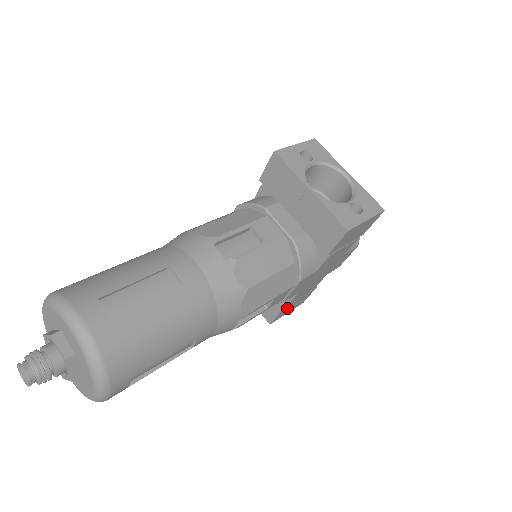
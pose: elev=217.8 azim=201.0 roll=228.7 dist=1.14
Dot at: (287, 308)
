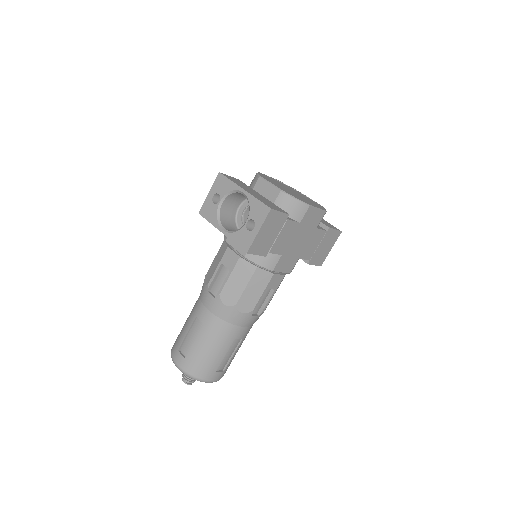
Dot at: (317, 256)
